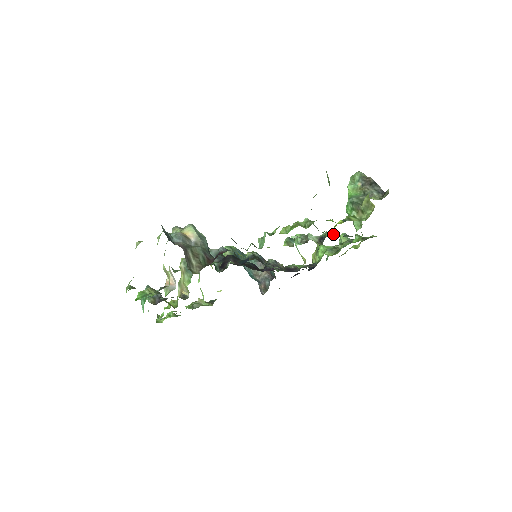
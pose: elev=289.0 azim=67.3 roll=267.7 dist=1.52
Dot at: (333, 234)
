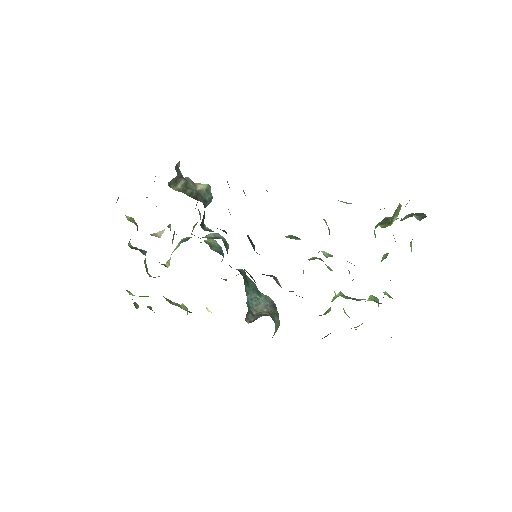
Dot at: occluded
